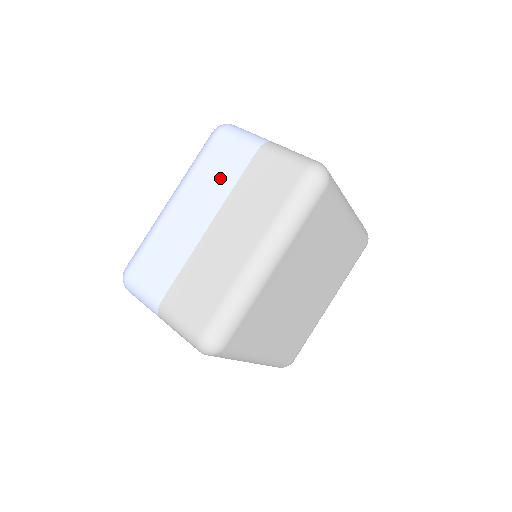
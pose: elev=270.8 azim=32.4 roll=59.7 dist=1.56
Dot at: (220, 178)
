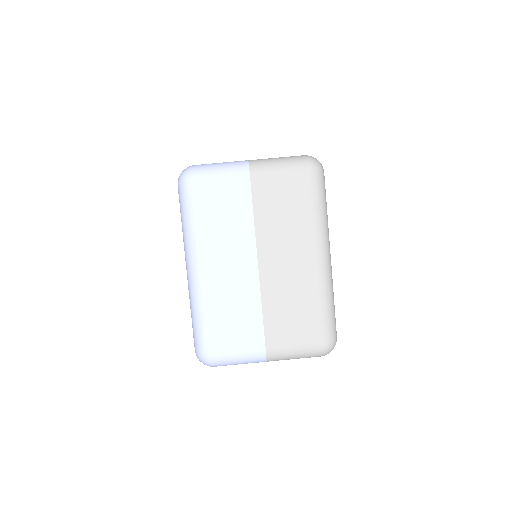
Dot at: (233, 221)
